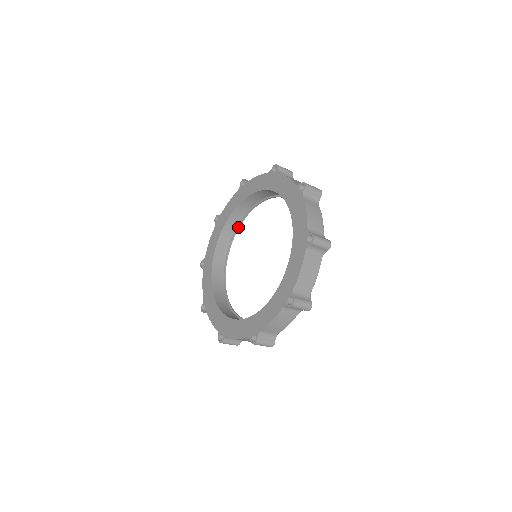
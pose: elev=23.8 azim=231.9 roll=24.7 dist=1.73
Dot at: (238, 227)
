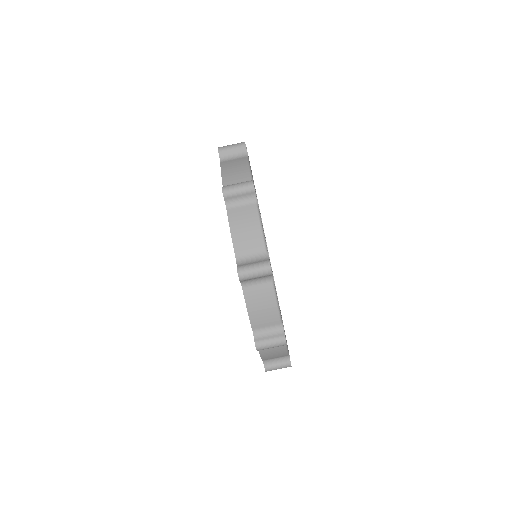
Dot at: occluded
